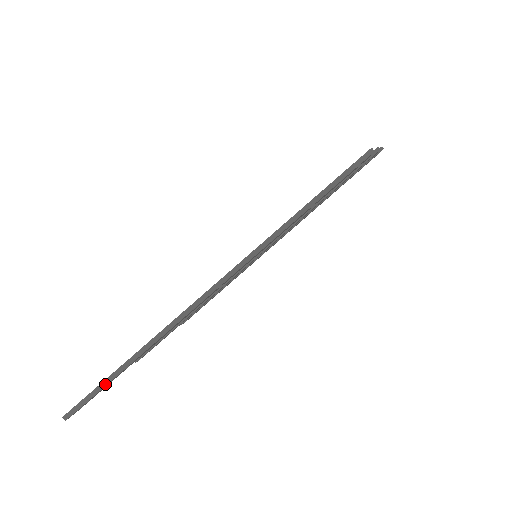
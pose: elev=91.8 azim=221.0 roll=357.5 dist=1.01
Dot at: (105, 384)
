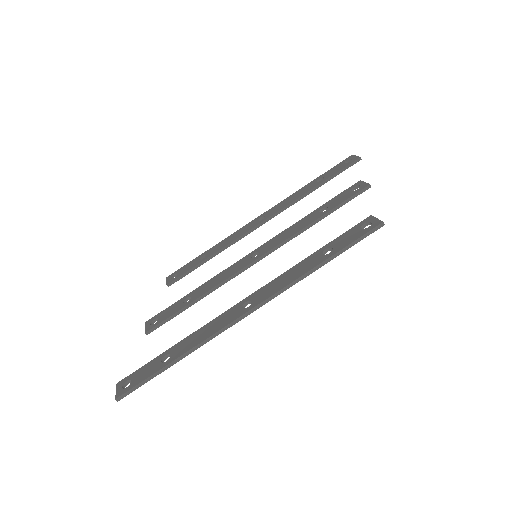
Dot at: (153, 377)
